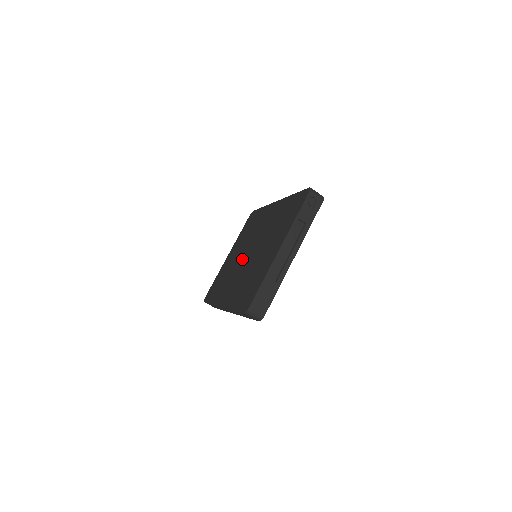
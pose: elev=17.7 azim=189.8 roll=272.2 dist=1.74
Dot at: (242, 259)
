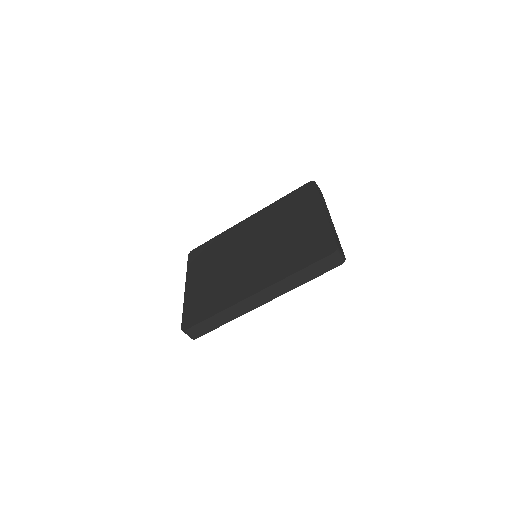
Dot at: (241, 261)
